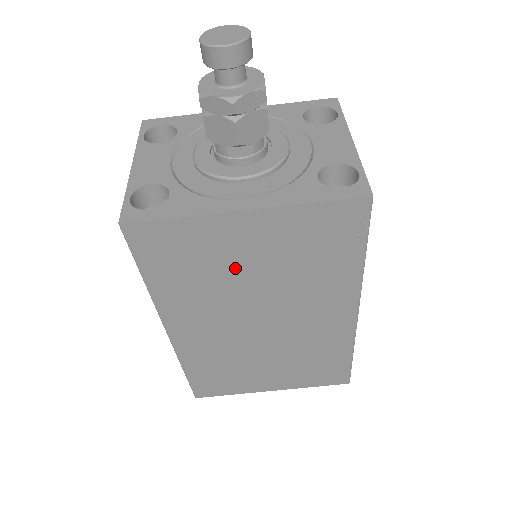
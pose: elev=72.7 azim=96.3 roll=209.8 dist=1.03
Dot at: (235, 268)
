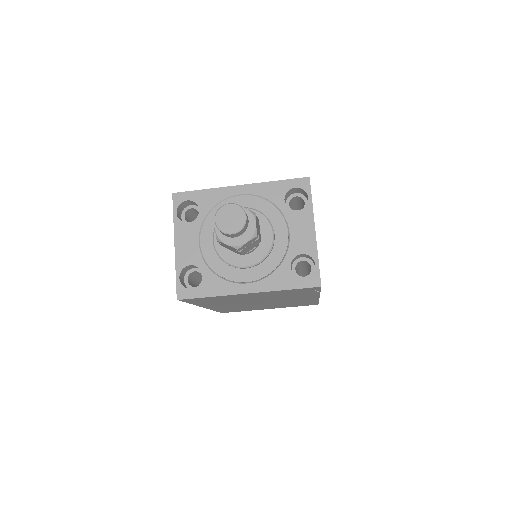
Dot at: (243, 299)
